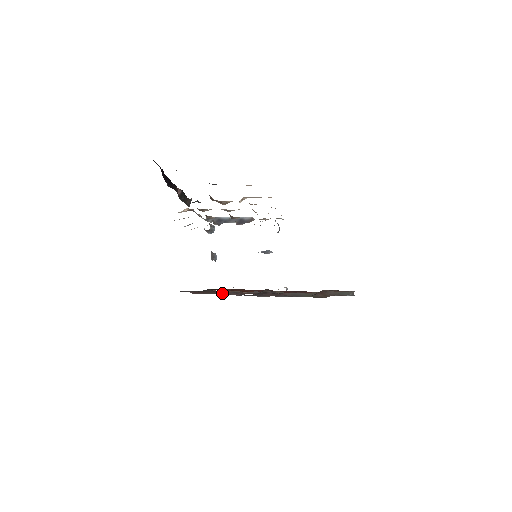
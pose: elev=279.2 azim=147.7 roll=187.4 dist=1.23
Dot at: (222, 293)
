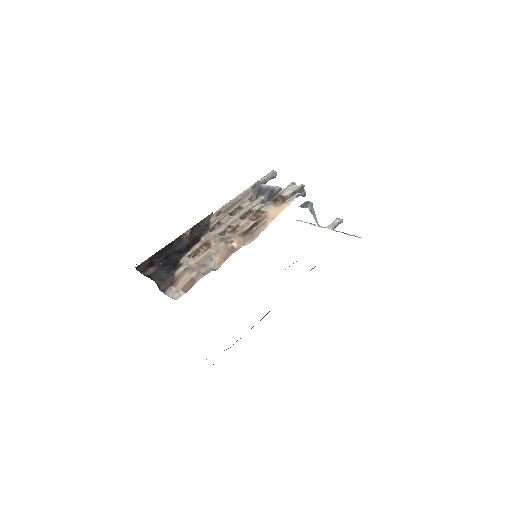
Dot at: occluded
